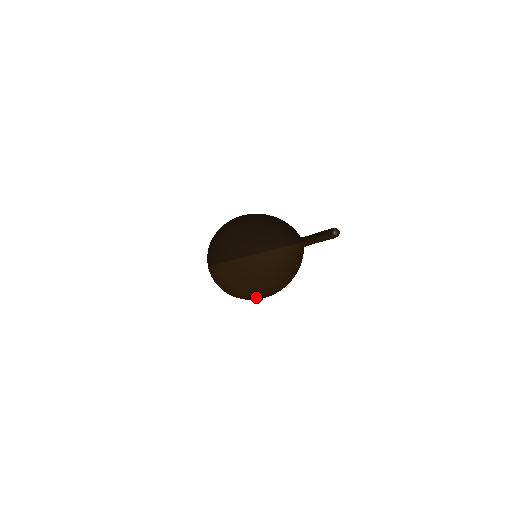
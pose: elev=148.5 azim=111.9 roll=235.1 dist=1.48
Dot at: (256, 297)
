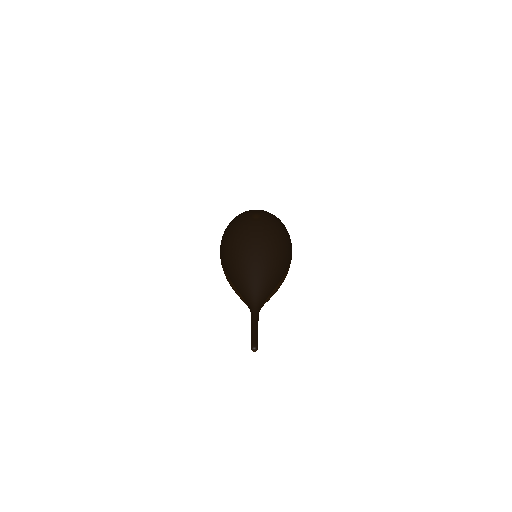
Dot at: occluded
